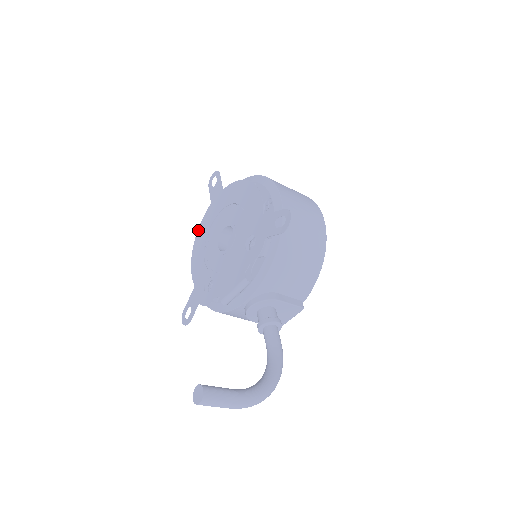
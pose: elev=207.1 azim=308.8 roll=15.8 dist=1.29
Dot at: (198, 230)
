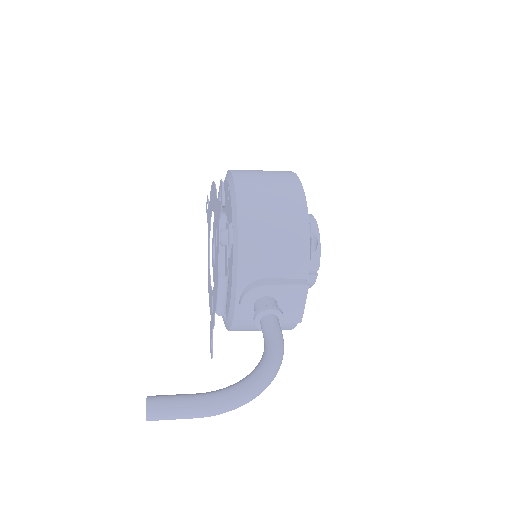
Dot at: occluded
